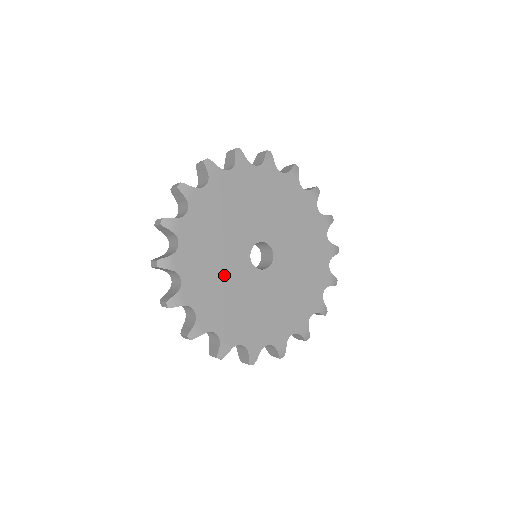
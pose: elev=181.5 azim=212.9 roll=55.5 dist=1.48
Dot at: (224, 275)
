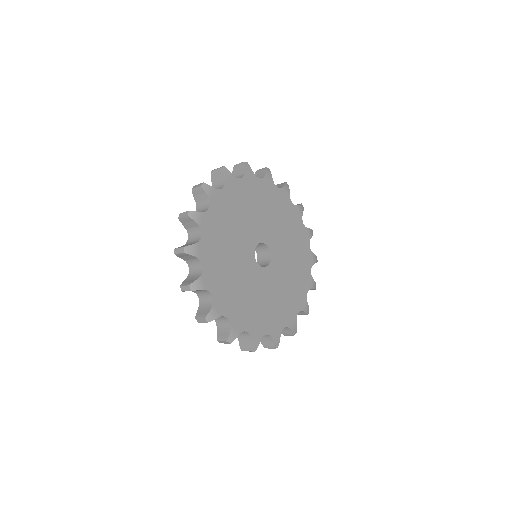
Dot at: (249, 291)
